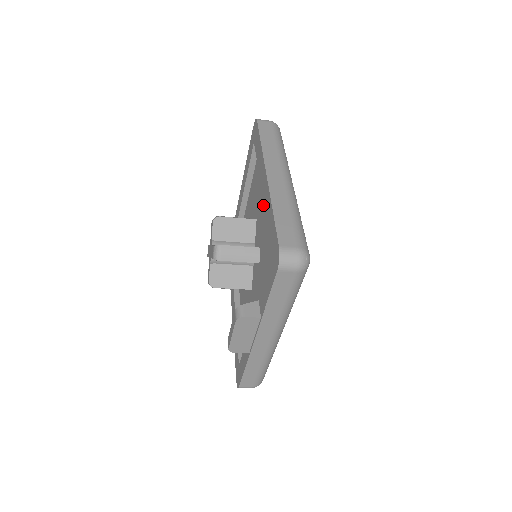
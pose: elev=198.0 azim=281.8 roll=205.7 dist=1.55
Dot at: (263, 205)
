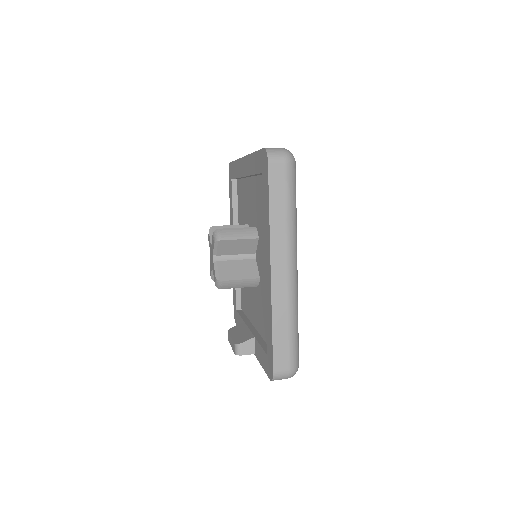
Dot at: occluded
